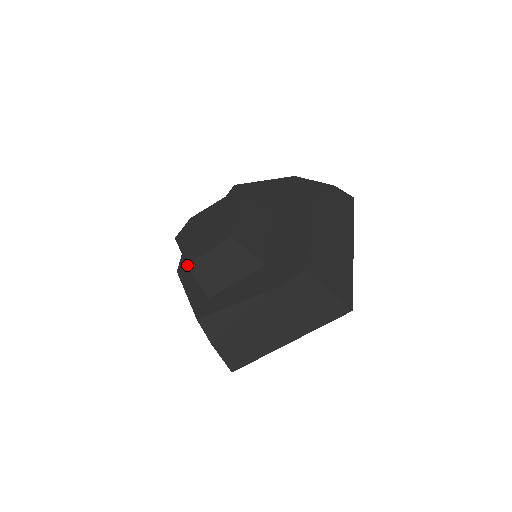
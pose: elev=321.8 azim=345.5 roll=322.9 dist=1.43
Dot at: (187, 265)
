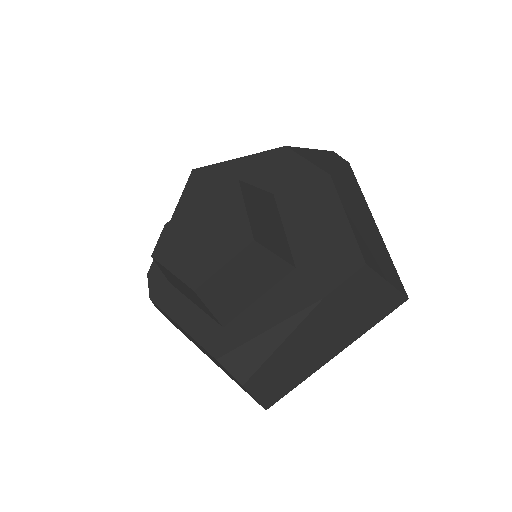
Dot at: (194, 291)
